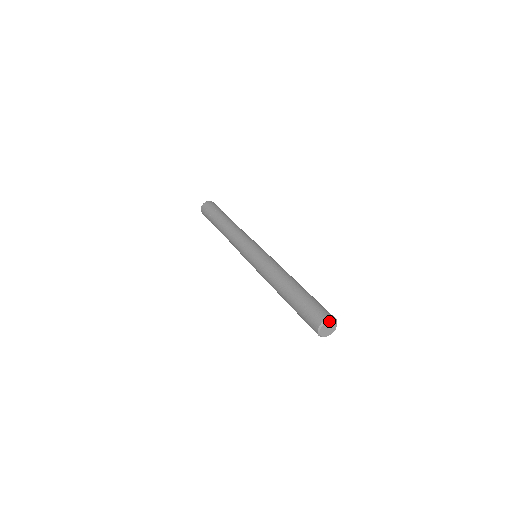
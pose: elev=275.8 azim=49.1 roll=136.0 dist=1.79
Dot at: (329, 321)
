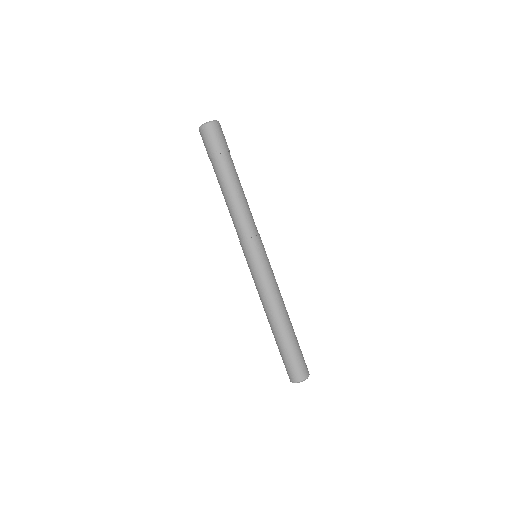
Dot at: (305, 379)
